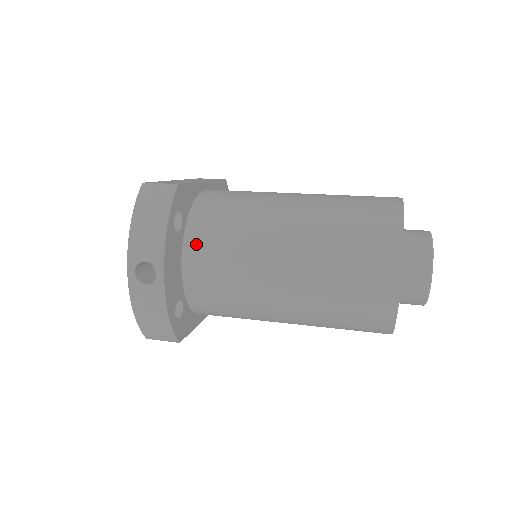
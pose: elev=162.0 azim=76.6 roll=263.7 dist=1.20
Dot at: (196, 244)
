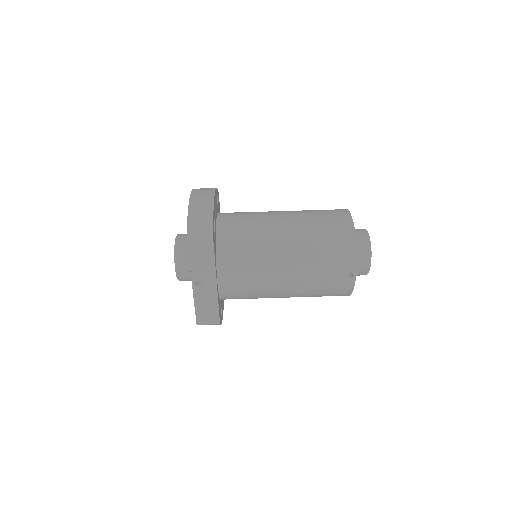
Dot at: occluded
